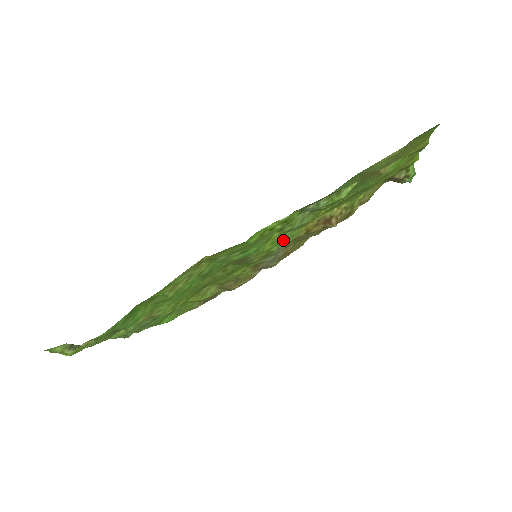
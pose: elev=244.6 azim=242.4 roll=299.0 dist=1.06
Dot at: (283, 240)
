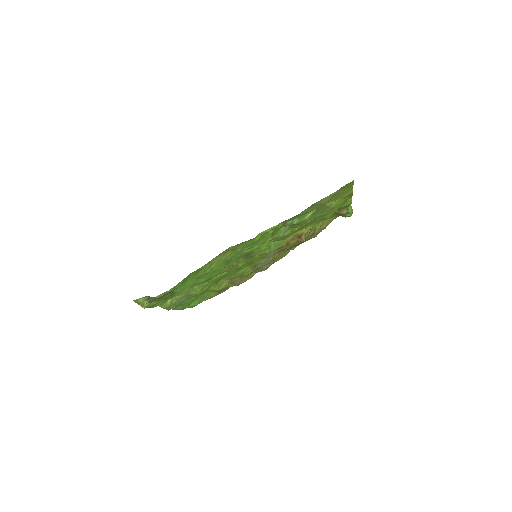
Dot at: (273, 246)
